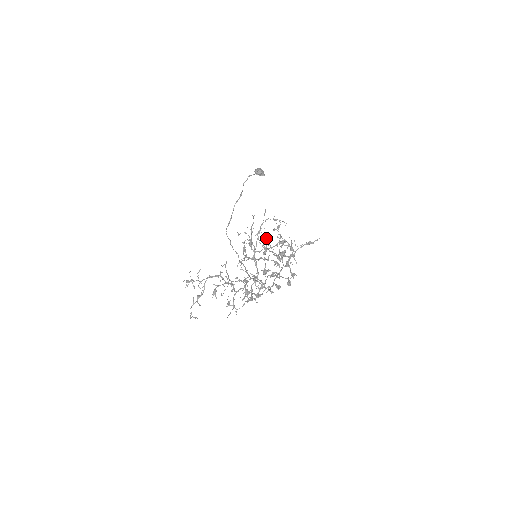
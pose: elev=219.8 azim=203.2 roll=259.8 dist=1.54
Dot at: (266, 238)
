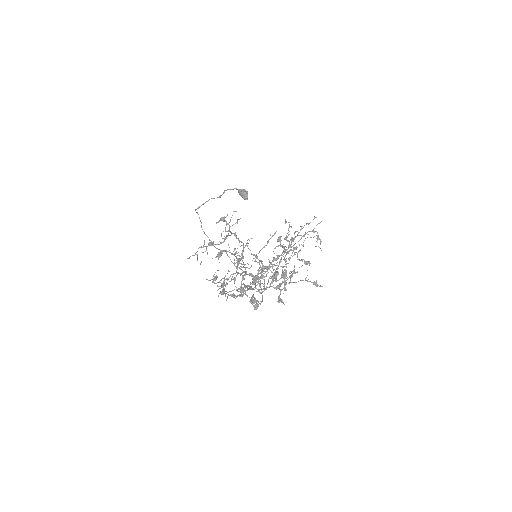
Dot at: occluded
